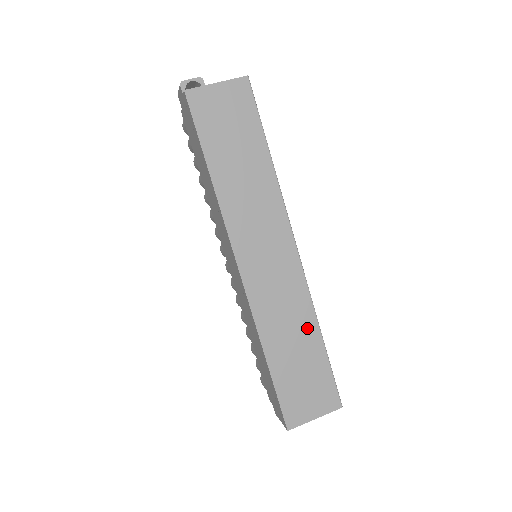
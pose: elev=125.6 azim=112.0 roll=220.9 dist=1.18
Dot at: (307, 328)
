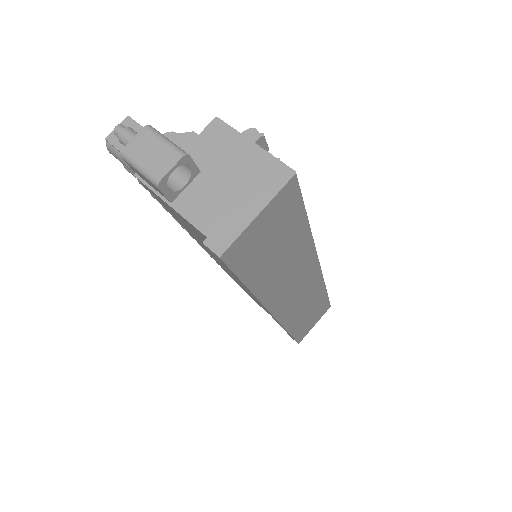
Dot at: (318, 297)
